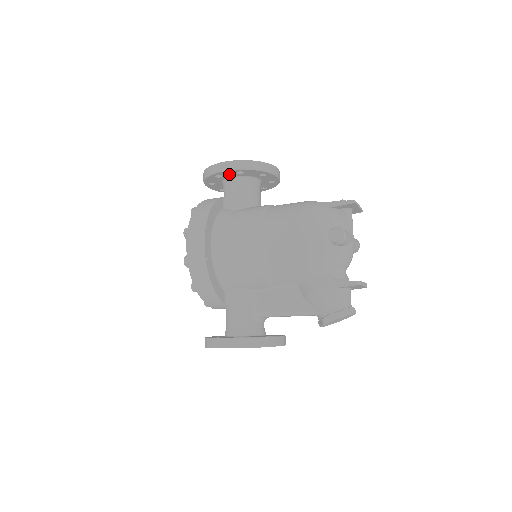
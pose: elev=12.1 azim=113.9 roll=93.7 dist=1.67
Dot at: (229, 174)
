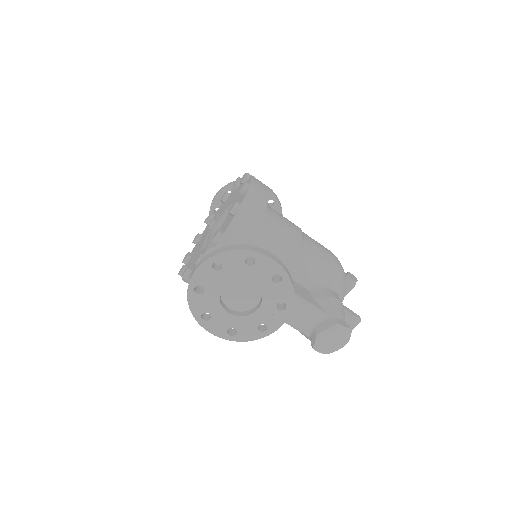
Dot at: occluded
